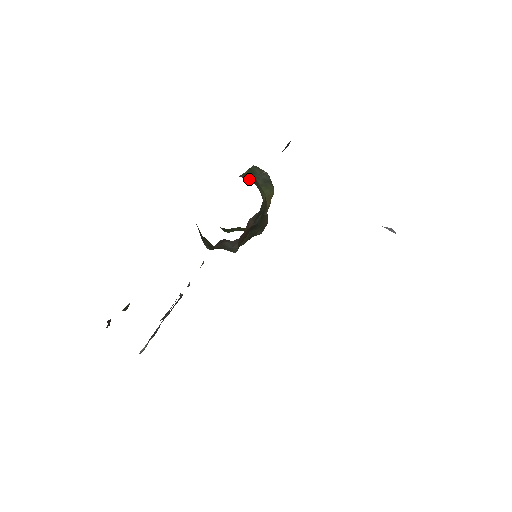
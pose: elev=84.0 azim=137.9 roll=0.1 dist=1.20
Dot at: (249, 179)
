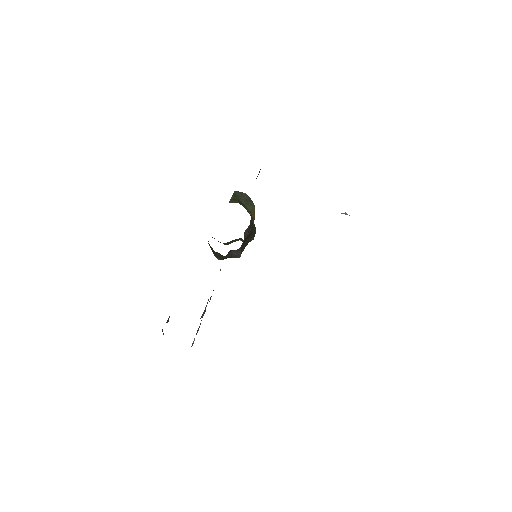
Dot at: (236, 202)
